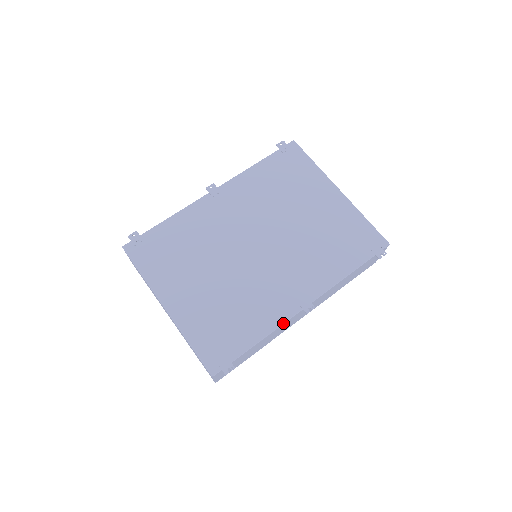
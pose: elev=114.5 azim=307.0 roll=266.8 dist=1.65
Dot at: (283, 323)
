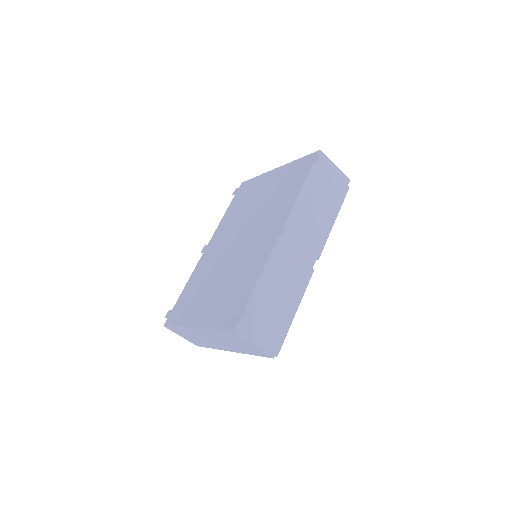
Dot at: (269, 256)
